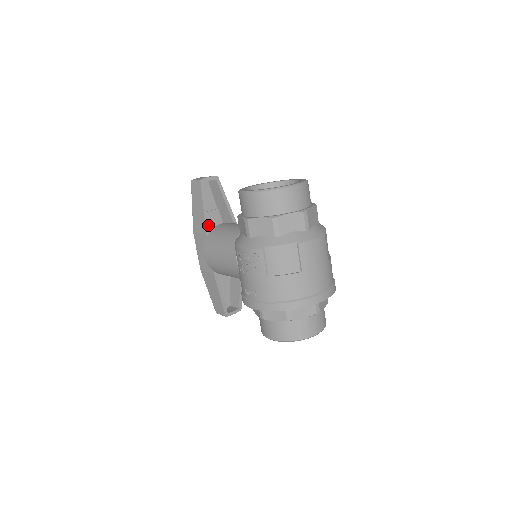
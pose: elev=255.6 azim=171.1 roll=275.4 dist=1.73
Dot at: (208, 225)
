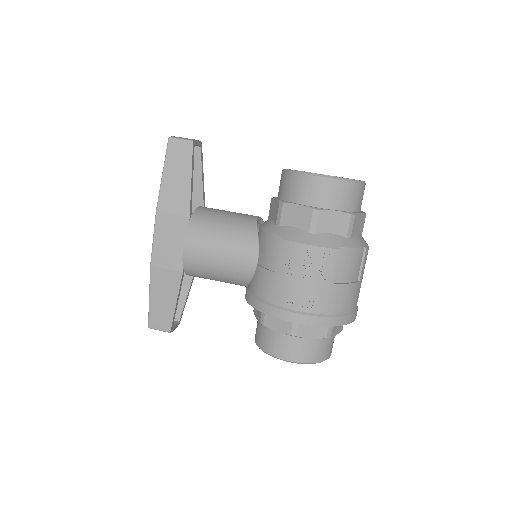
Dot at: (191, 205)
